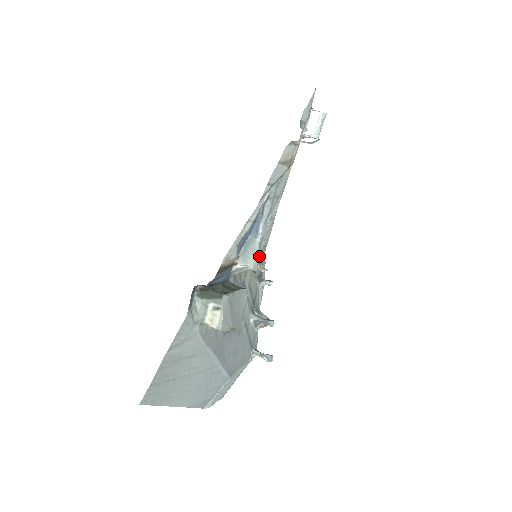
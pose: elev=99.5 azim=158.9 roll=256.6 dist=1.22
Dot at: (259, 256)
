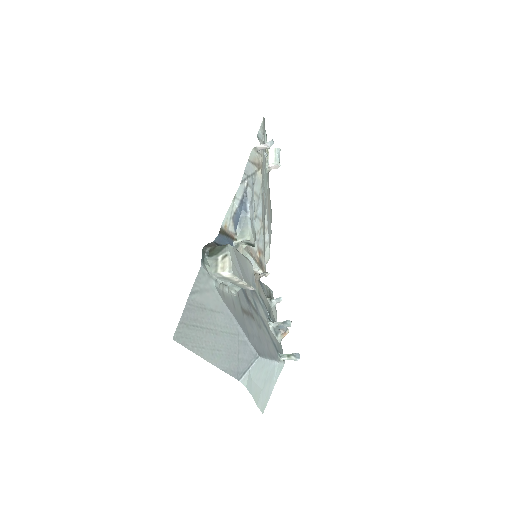
Dot at: (253, 232)
